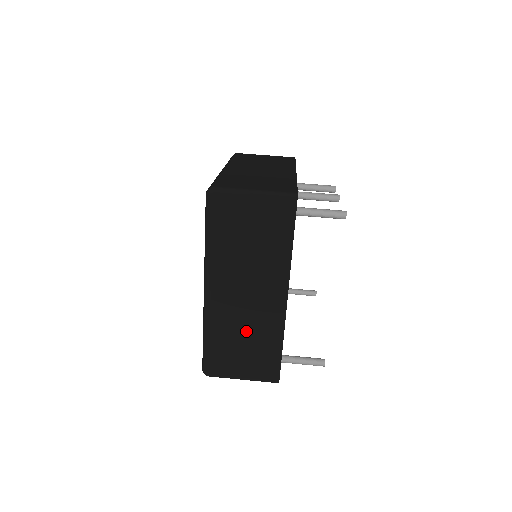
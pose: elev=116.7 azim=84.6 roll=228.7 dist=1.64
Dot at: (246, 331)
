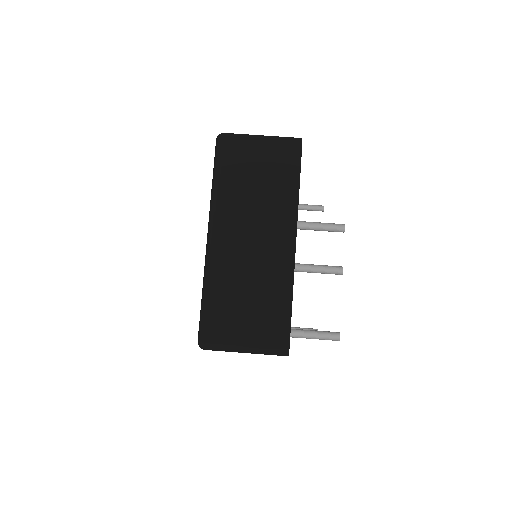
Dot at: occluded
